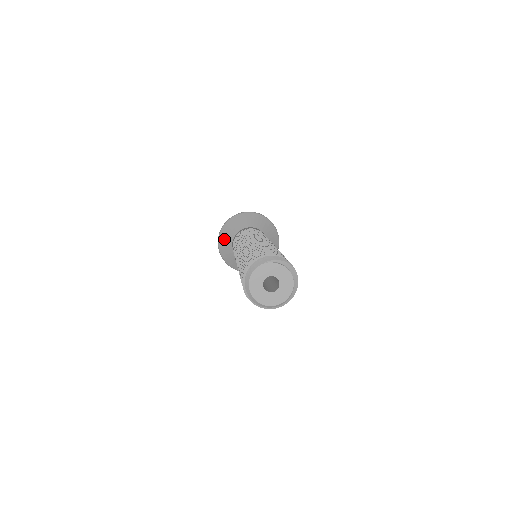
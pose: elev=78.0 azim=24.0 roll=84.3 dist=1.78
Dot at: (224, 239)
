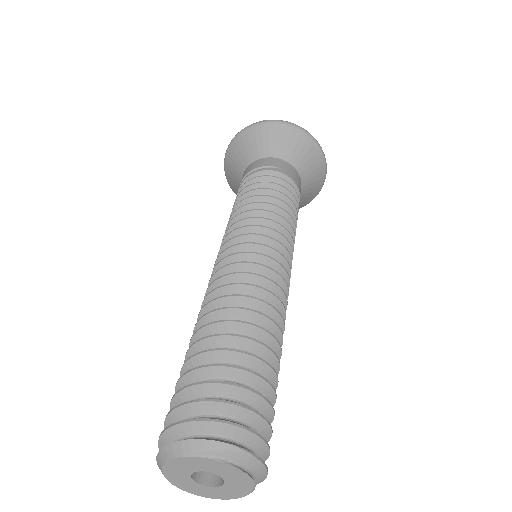
Dot at: (231, 172)
